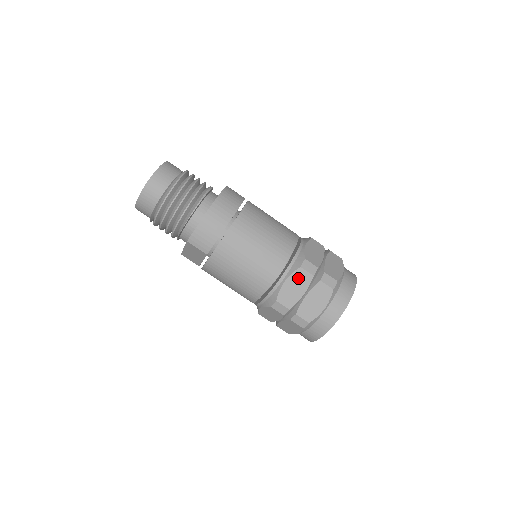
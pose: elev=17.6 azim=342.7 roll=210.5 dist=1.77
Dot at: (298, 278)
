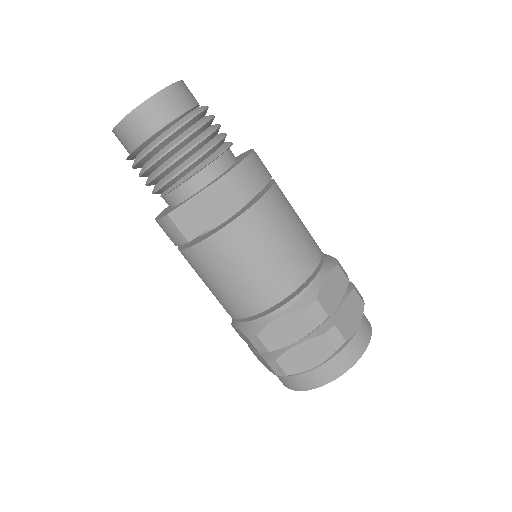
Dot at: (336, 277)
